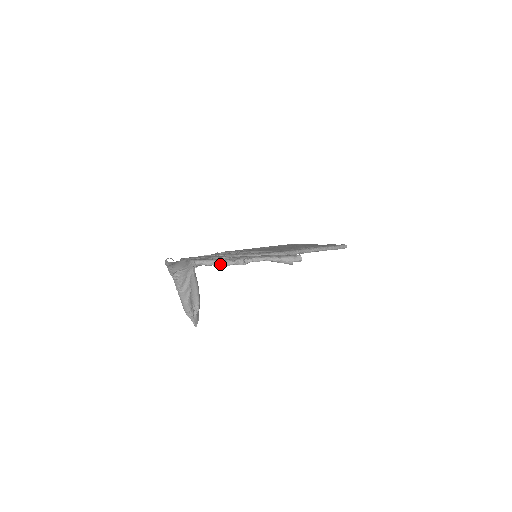
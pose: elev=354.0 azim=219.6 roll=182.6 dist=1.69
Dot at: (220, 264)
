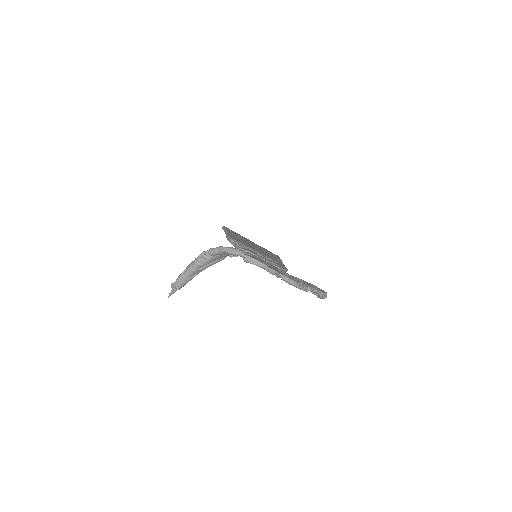
Dot at: (299, 287)
